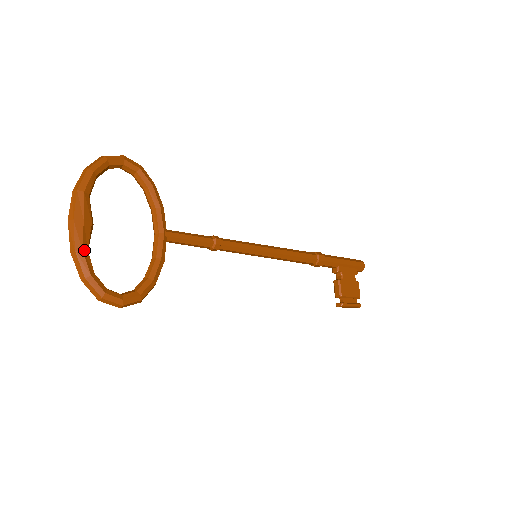
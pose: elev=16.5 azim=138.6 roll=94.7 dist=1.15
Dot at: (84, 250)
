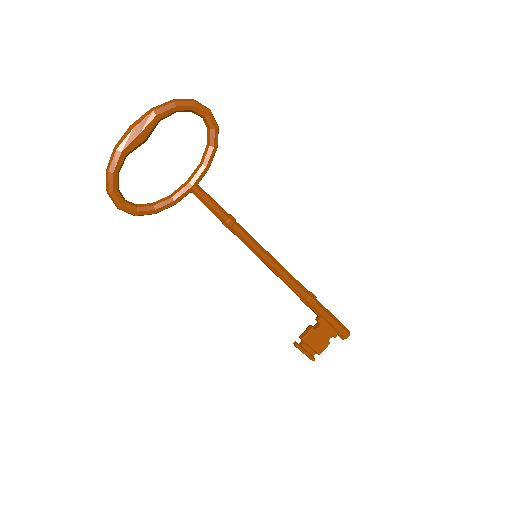
Dot at: (123, 153)
